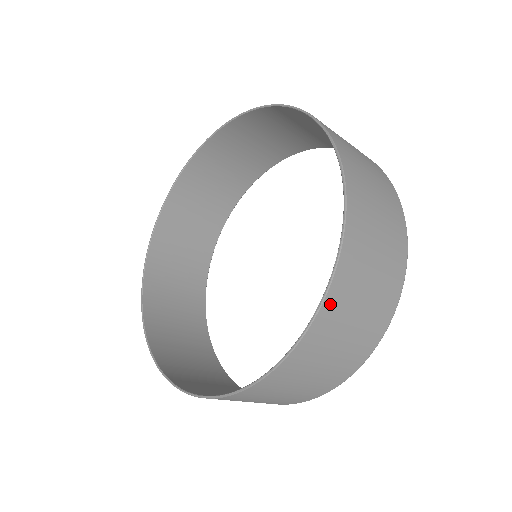
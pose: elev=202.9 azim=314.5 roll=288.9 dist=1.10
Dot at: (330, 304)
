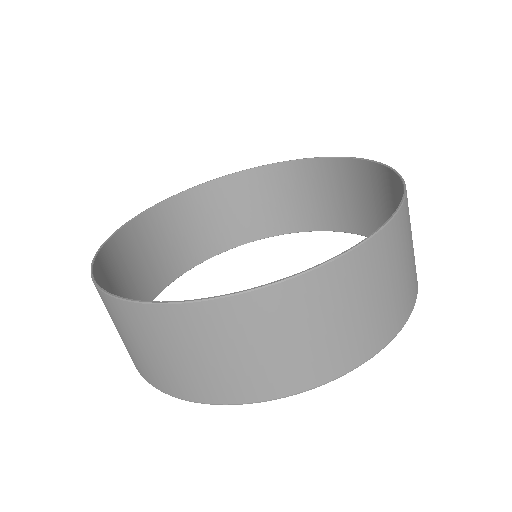
Dot at: (382, 241)
